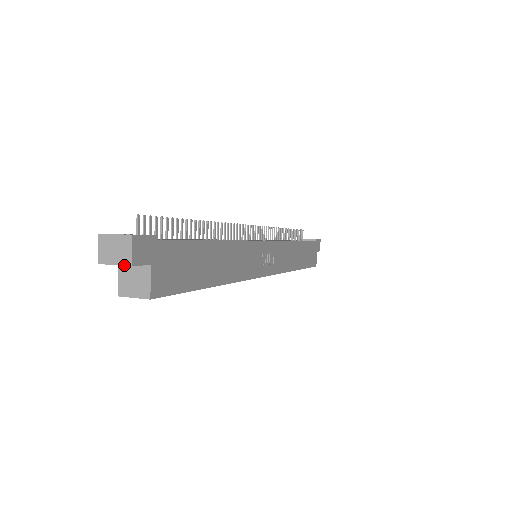
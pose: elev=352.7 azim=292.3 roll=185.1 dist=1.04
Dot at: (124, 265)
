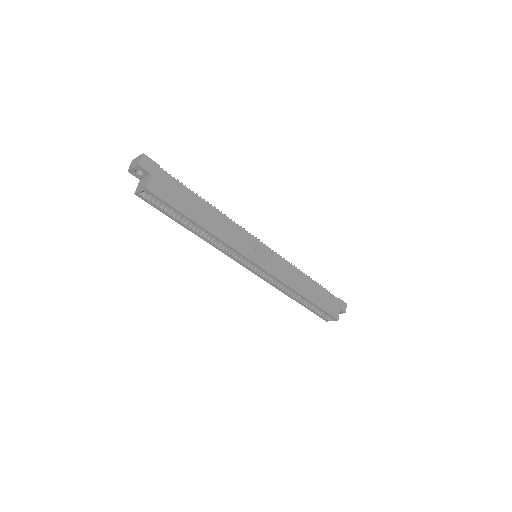
Dot at: (136, 166)
